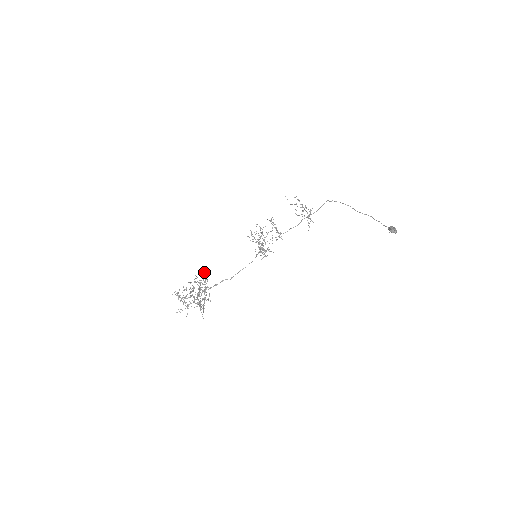
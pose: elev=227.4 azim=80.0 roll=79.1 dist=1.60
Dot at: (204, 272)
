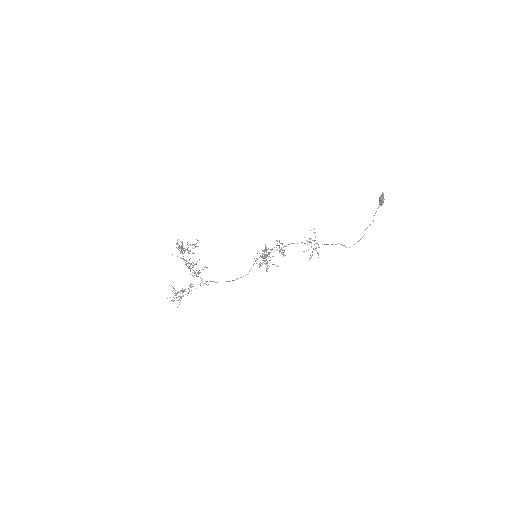
Dot at: (197, 242)
